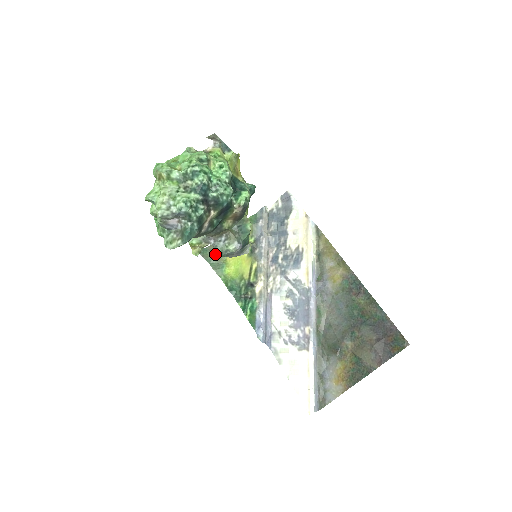
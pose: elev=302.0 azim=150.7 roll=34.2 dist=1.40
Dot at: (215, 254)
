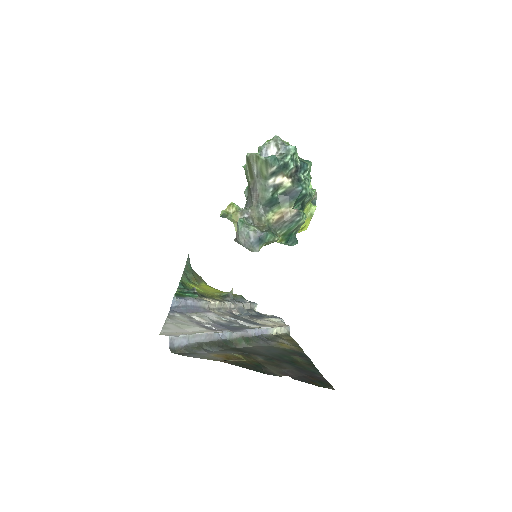
Dot at: (240, 218)
